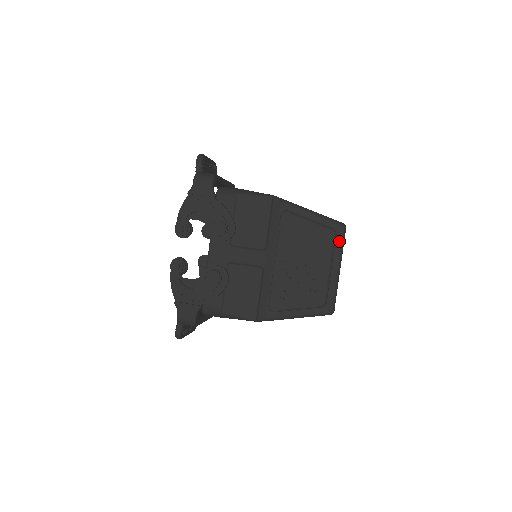
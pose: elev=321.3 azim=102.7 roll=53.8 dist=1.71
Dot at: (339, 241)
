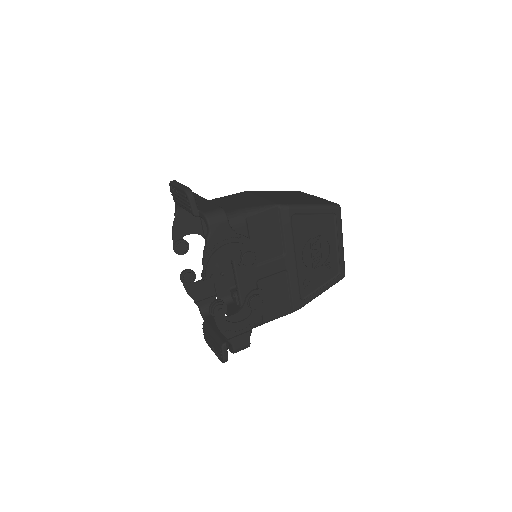
Dot at: (339, 220)
